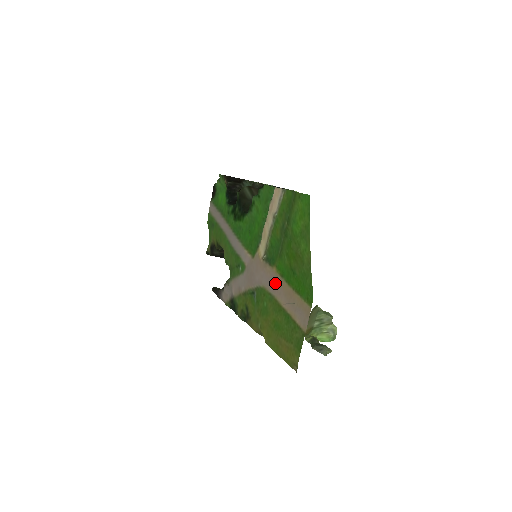
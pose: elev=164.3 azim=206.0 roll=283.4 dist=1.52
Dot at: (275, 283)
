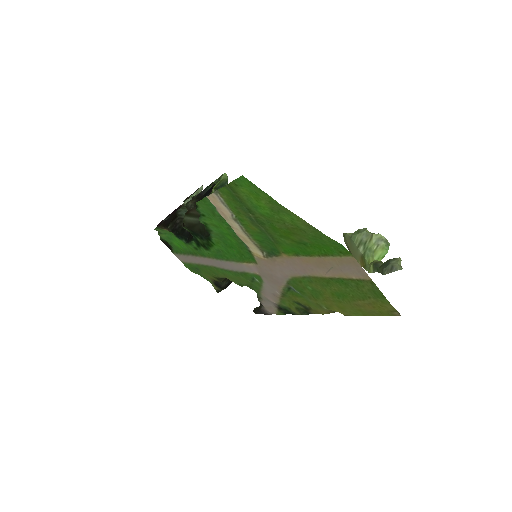
Dot at: (298, 266)
